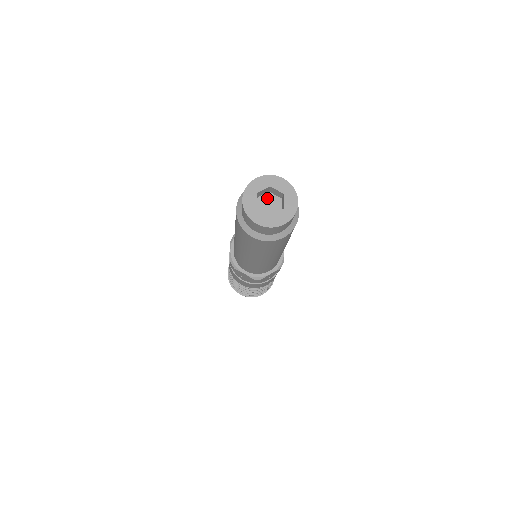
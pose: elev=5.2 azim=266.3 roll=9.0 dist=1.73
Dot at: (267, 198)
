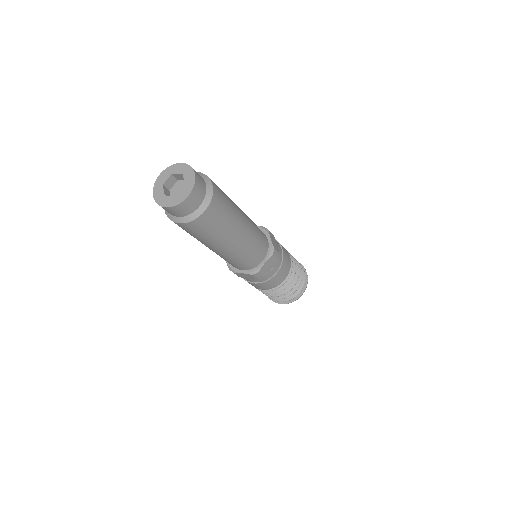
Dot at: (184, 184)
